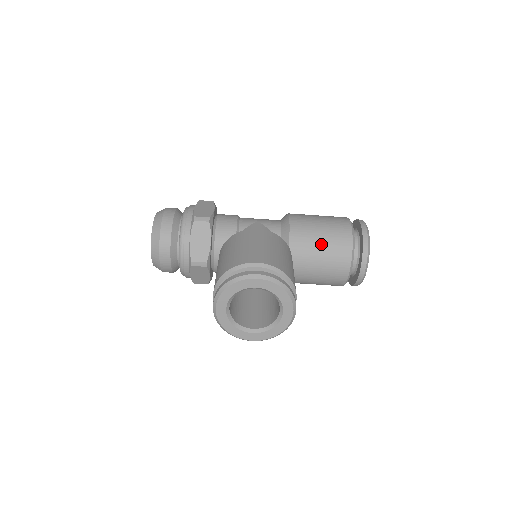
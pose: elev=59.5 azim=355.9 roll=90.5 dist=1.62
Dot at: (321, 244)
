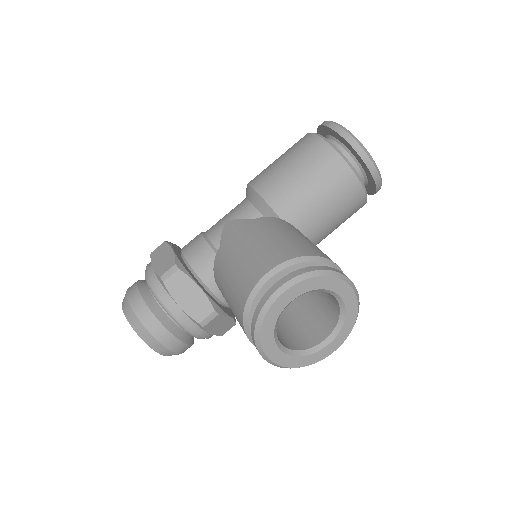
Dot at: (309, 185)
